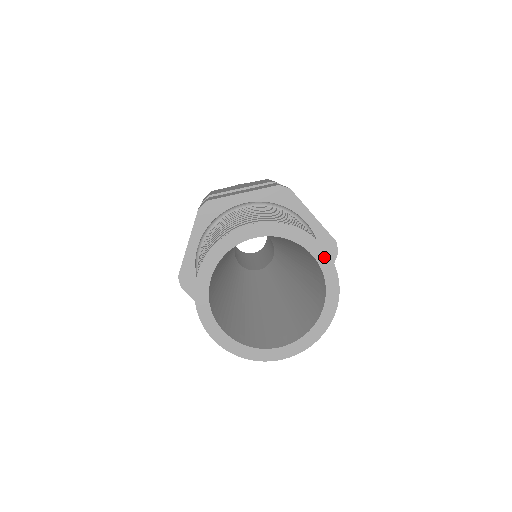
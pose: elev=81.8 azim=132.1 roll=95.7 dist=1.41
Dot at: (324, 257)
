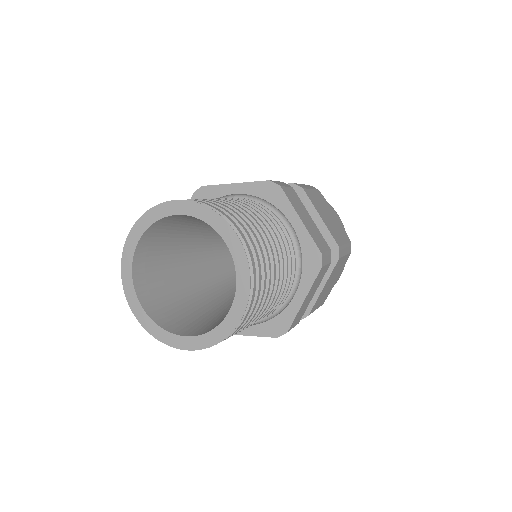
Dot at: (238, 250)
